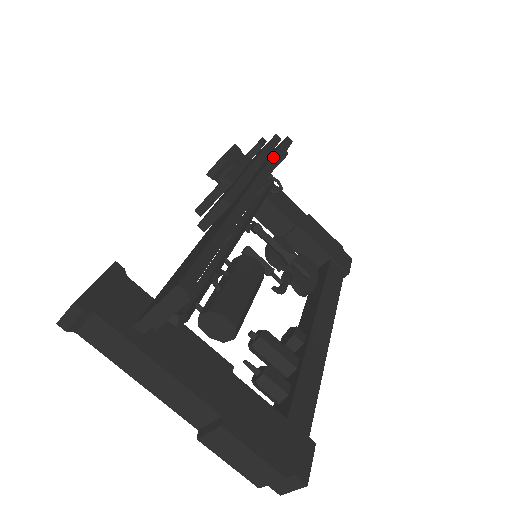
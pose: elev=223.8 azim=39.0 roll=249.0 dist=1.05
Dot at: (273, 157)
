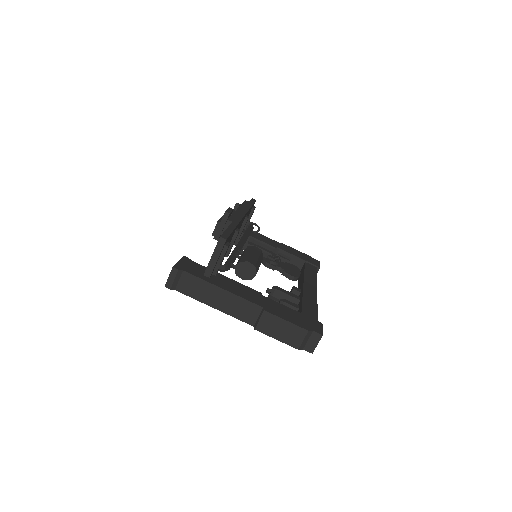
Dot at: (247, 205)
